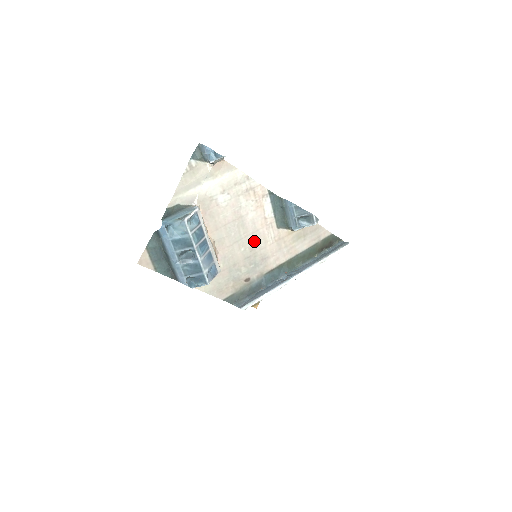
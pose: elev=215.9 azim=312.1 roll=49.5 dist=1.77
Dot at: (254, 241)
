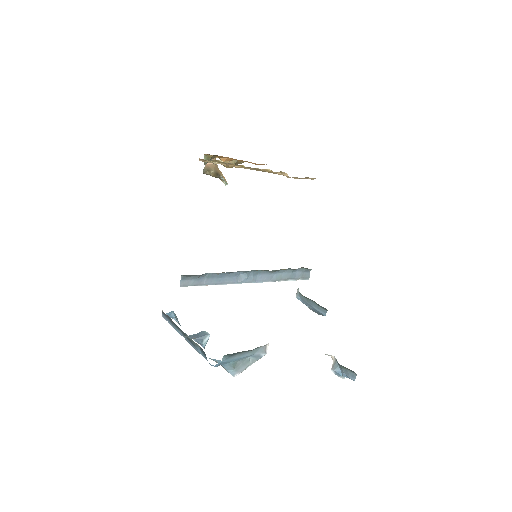
Dot at: occluded
